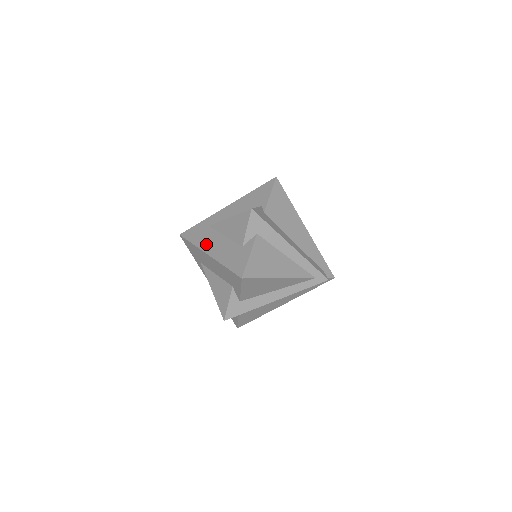
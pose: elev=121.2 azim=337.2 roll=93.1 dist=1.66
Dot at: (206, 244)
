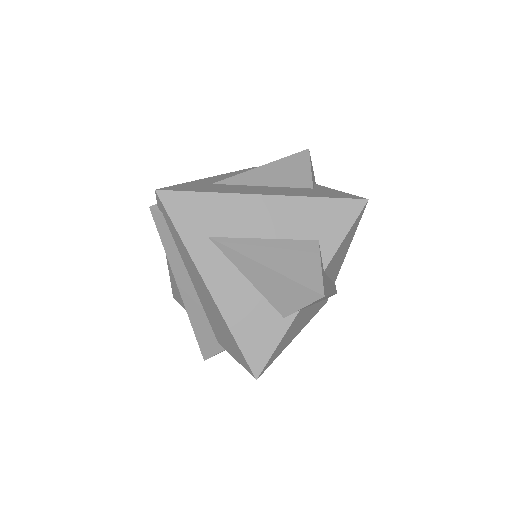
Dot at: (242, 190)
